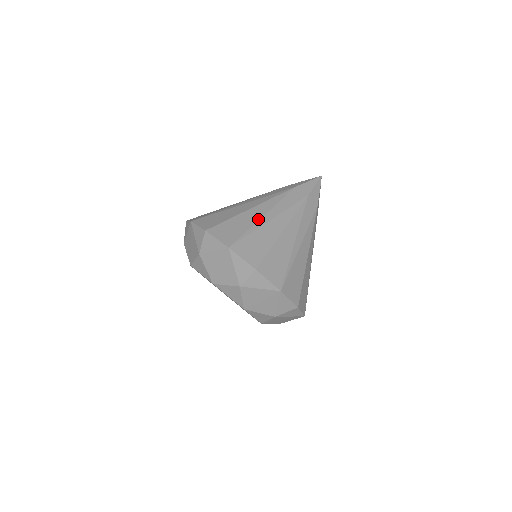
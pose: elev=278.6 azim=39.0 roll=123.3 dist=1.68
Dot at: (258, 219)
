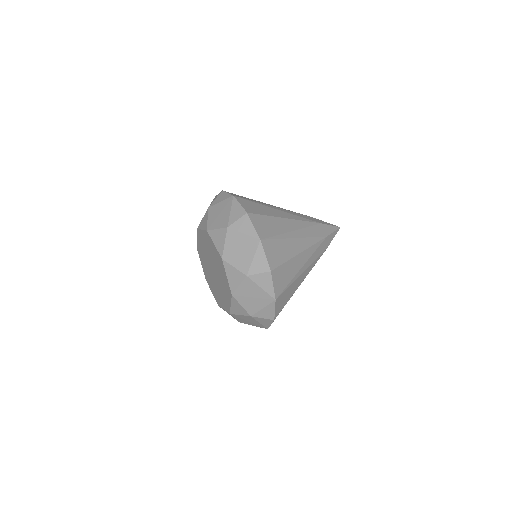
Dot at: (288, 231)
